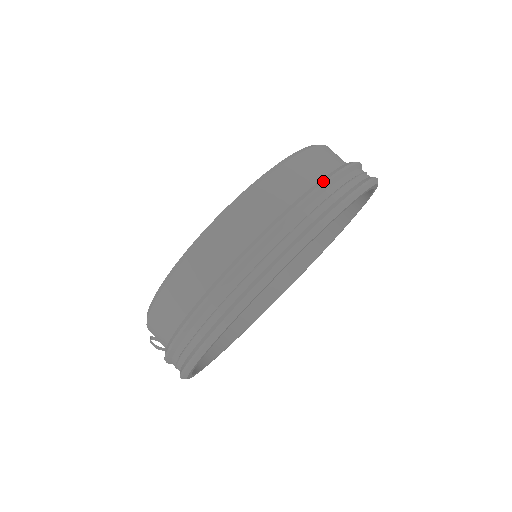
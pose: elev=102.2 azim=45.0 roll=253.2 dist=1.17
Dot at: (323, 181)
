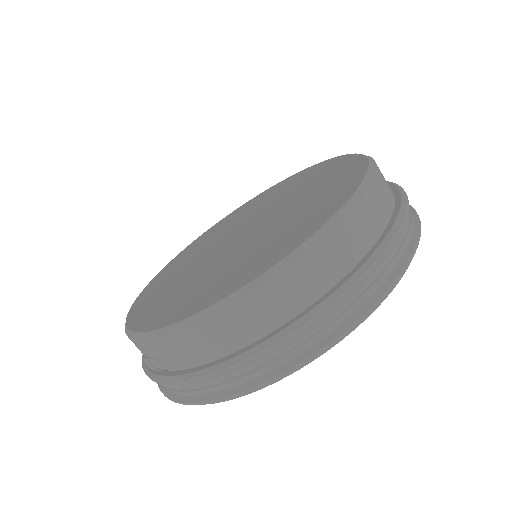
Dot at: (402, 220)
